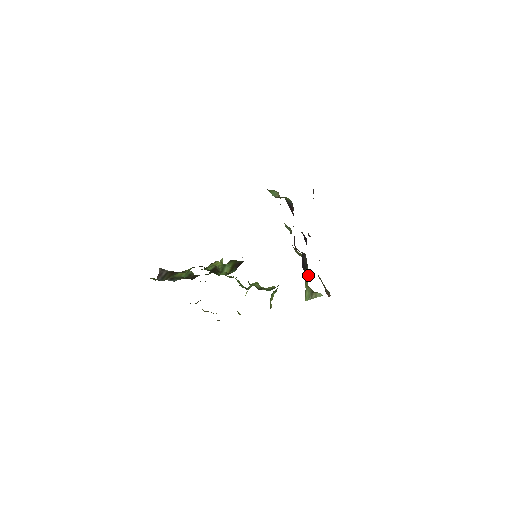
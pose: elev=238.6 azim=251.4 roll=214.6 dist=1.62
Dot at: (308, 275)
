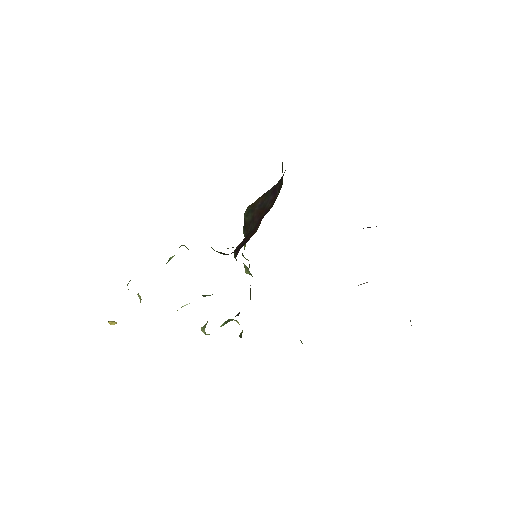
Dot at: occluded
